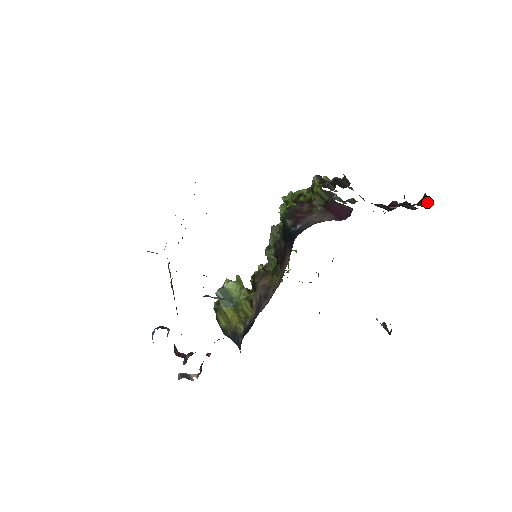
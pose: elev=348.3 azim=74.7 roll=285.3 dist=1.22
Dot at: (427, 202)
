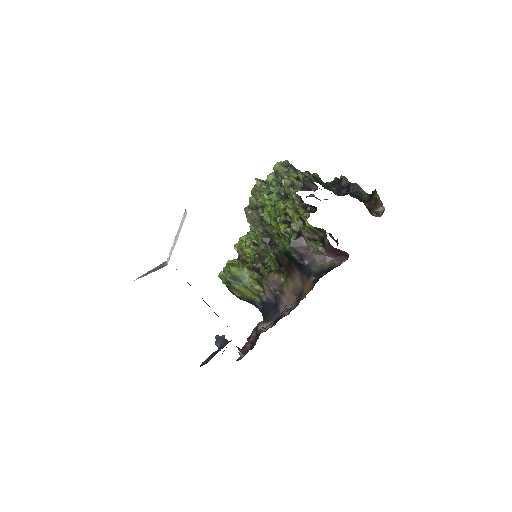
Dot at: (382, 208)
